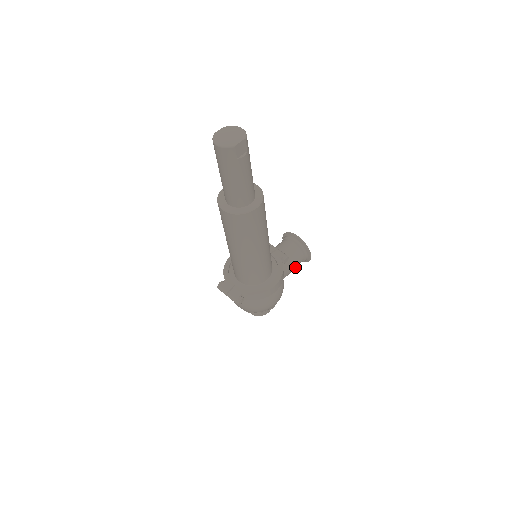
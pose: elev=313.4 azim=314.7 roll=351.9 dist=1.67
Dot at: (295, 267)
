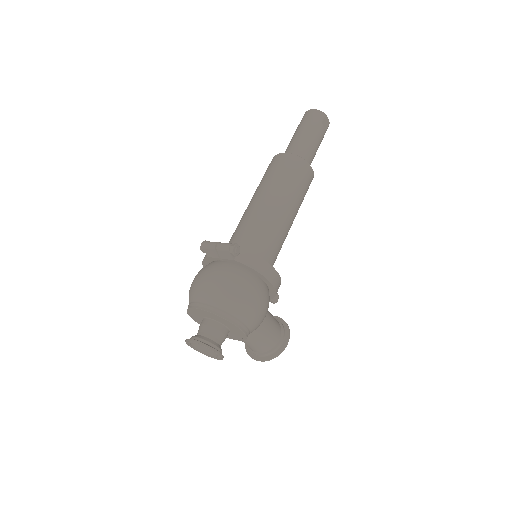
Dot at: (270, 334)
